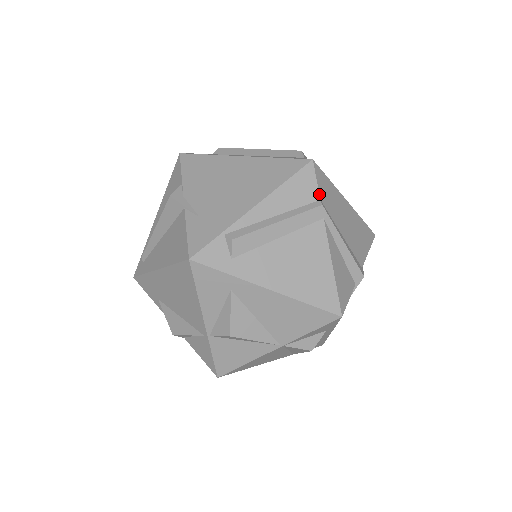
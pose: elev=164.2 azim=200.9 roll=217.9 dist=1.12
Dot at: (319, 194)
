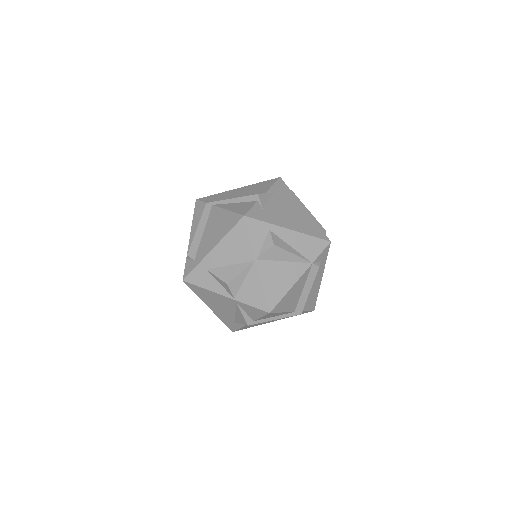
Dot at: (205, 203)
